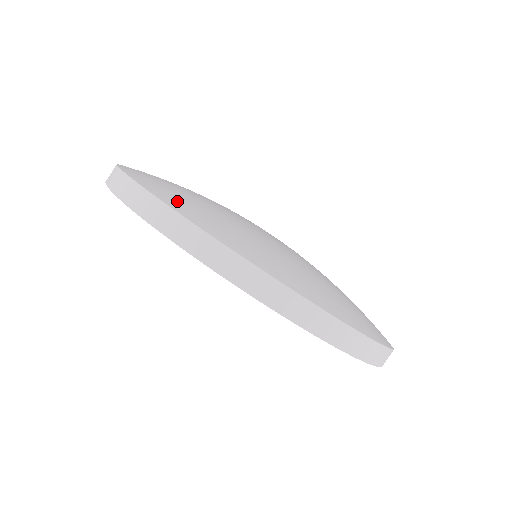
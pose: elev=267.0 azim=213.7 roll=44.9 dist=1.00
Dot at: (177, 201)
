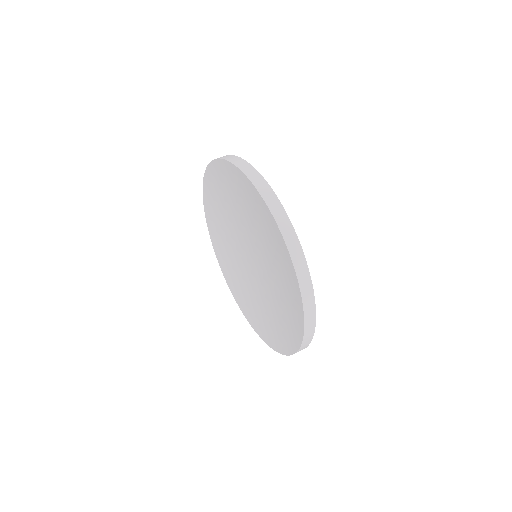
Dot at: occluded
